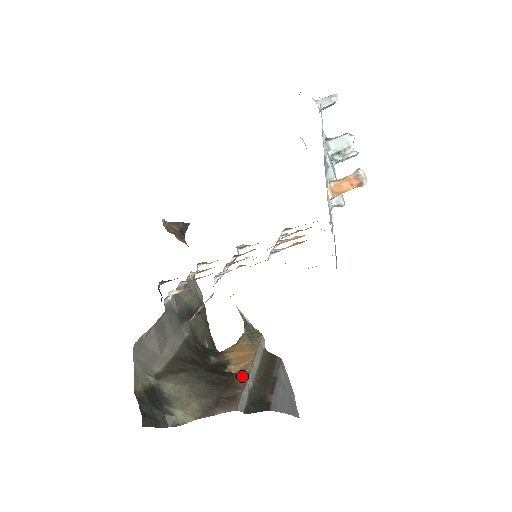
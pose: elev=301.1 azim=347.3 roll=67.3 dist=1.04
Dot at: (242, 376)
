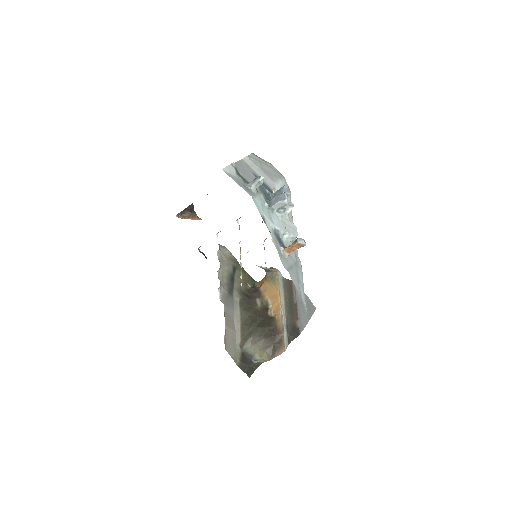
Dot at: (279, 321)
